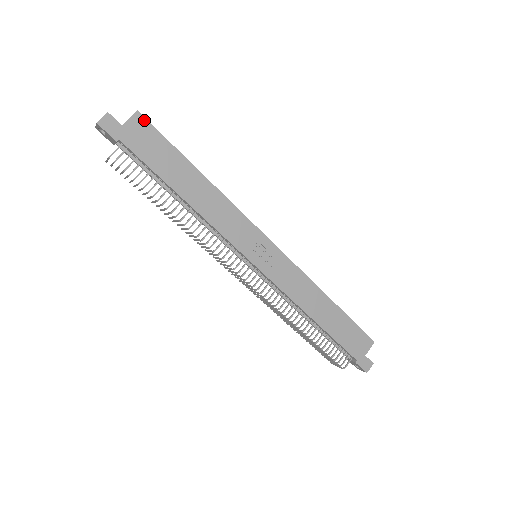
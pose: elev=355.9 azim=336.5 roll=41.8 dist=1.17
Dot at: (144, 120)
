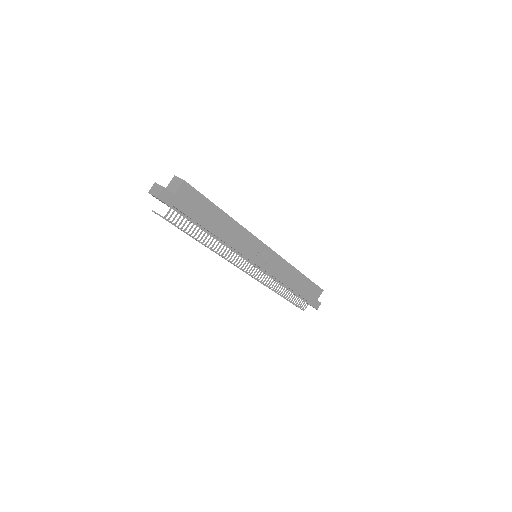
Dot at: (189, 186)
